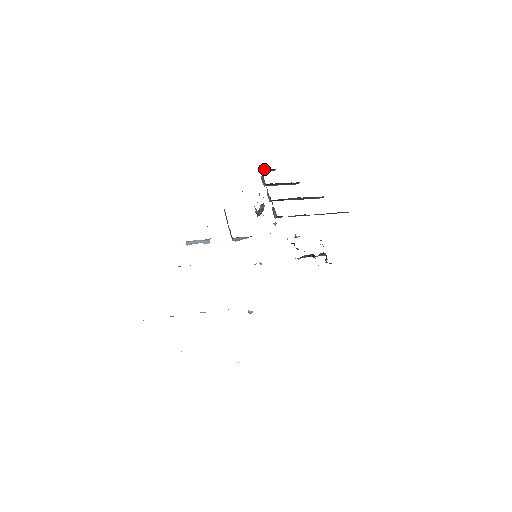
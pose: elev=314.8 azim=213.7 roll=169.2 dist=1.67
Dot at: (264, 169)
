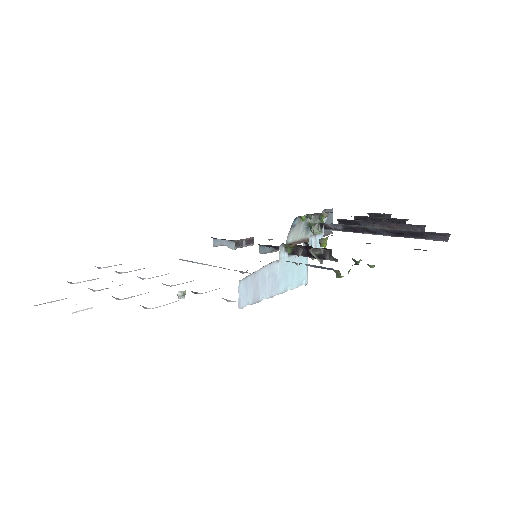
Dot at: (375, 215)
